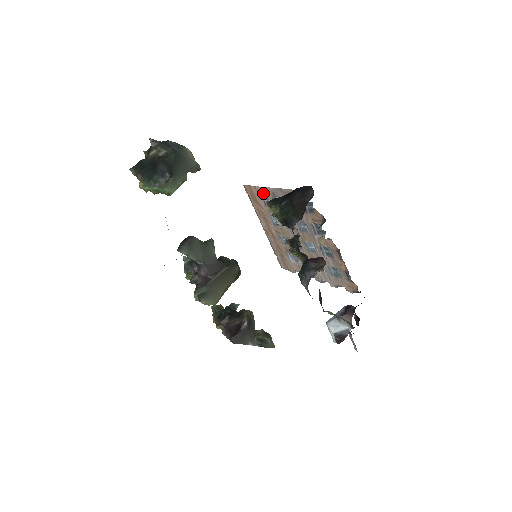
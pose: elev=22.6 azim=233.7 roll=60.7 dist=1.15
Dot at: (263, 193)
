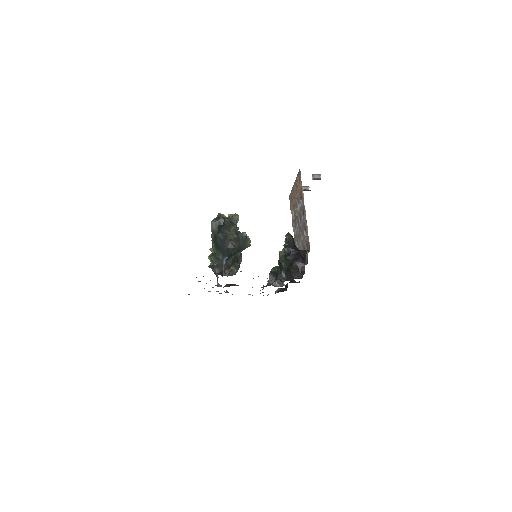
Dot at: (302, 195)
